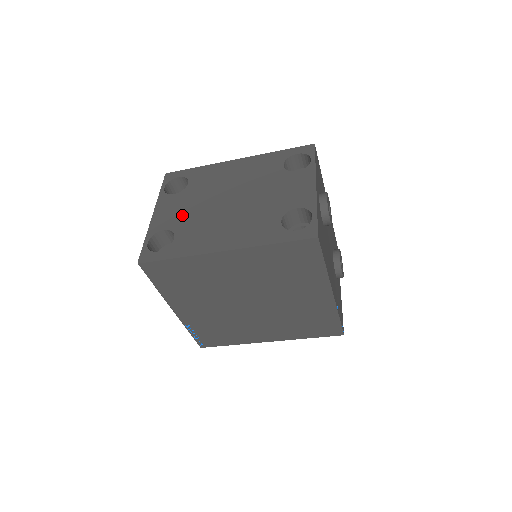
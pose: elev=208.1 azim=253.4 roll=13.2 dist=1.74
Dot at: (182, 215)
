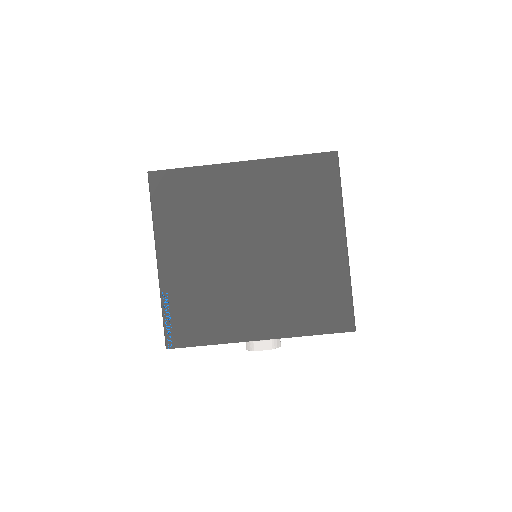
Dot at: occluded
